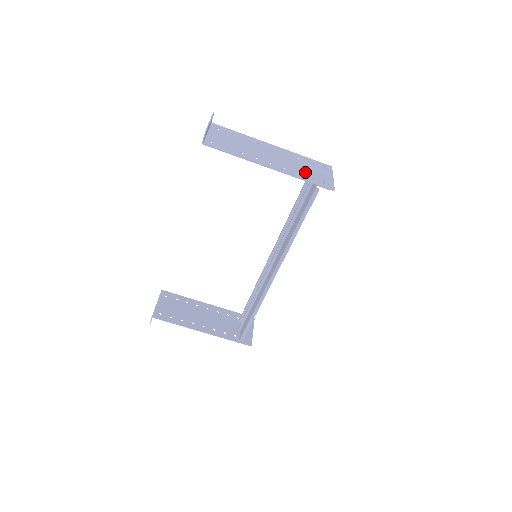
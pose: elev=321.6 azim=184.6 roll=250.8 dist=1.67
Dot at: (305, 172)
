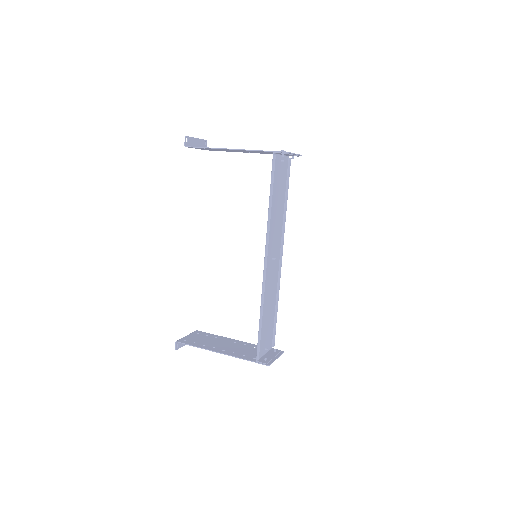
Dot at: occluded
